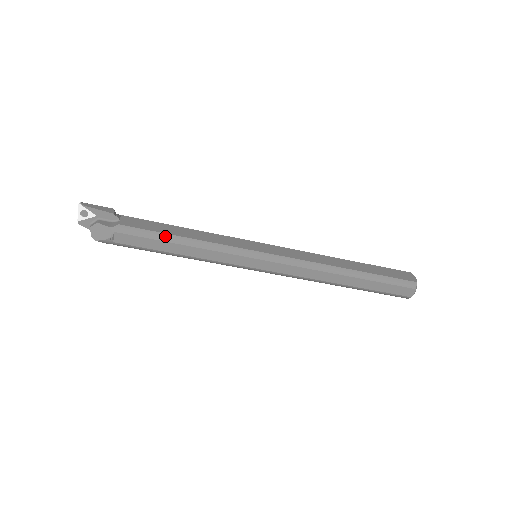
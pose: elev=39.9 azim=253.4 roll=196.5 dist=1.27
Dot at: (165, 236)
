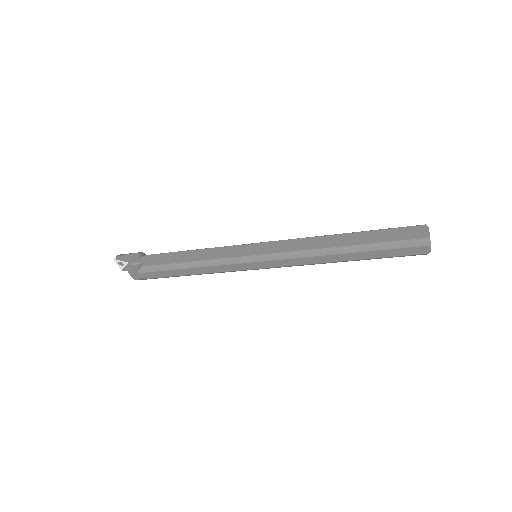
Dot at: (175, 265)
